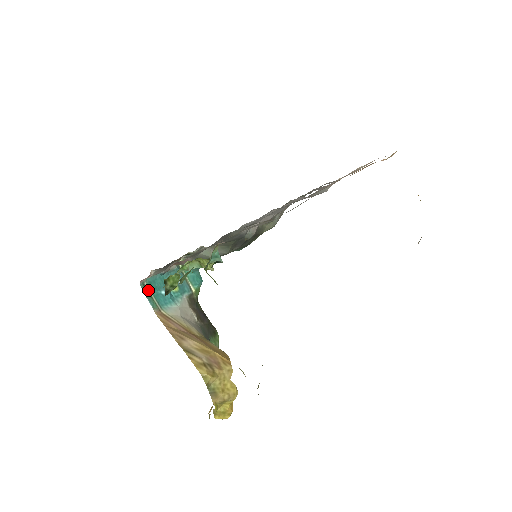
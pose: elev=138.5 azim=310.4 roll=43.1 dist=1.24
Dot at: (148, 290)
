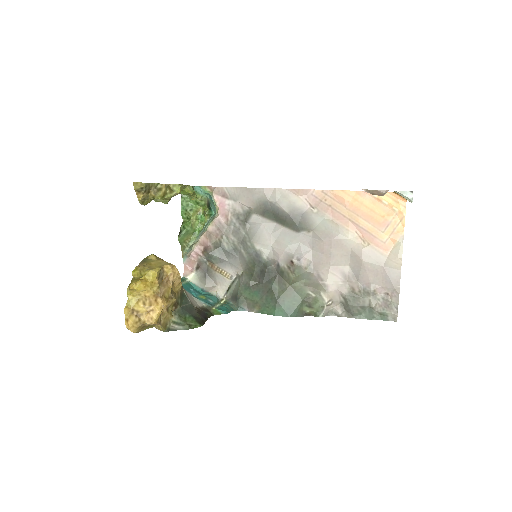
Dot at: (184, 282)
